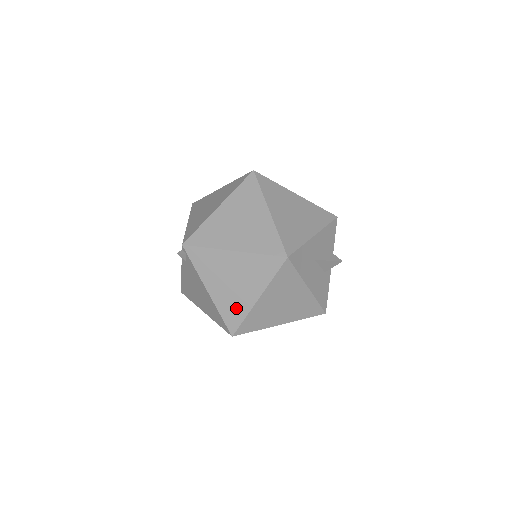
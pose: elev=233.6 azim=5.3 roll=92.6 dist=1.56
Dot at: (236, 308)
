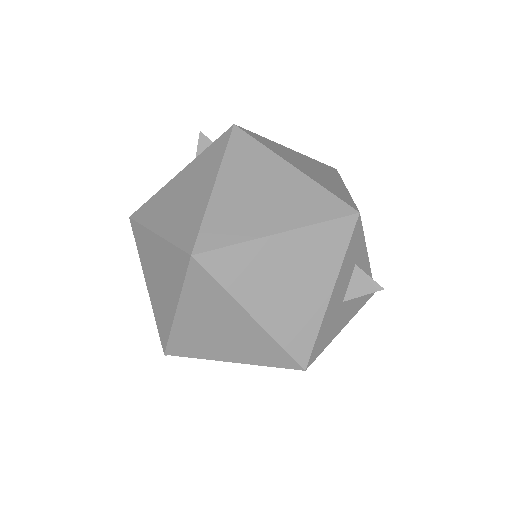
Dot at: occluded
